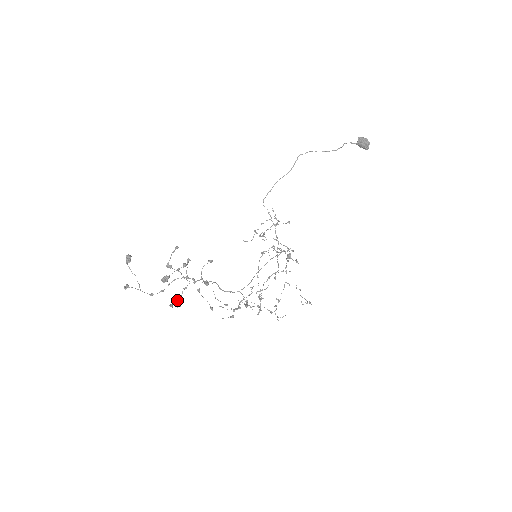
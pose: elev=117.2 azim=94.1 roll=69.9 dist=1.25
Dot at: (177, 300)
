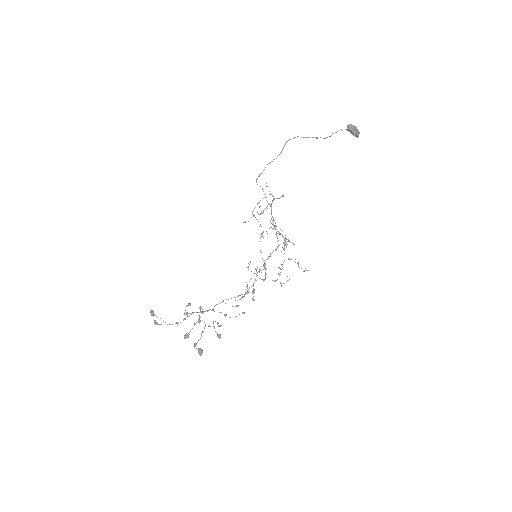
Dot at: (199, 348)
